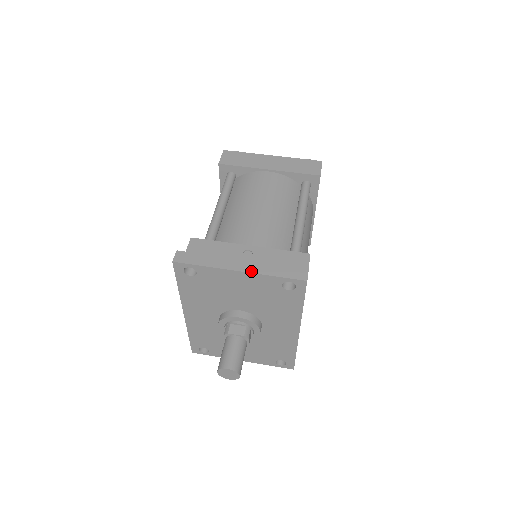
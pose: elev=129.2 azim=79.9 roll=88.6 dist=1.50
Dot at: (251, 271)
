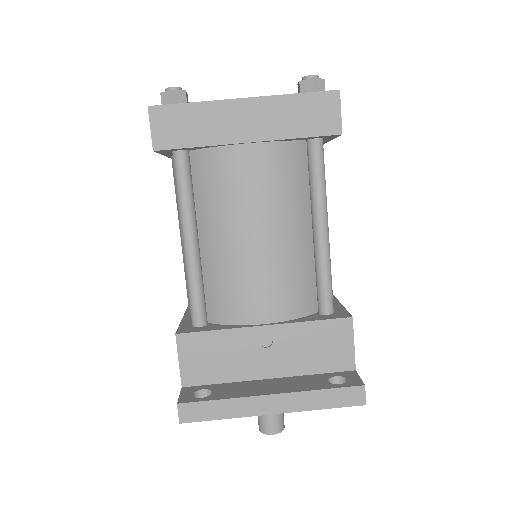
Dot at: (290, 410)
